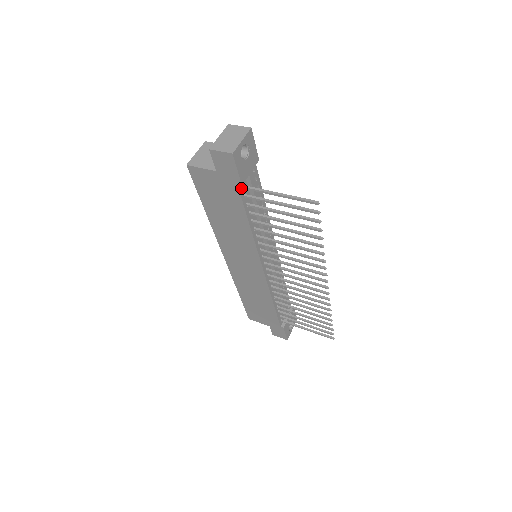
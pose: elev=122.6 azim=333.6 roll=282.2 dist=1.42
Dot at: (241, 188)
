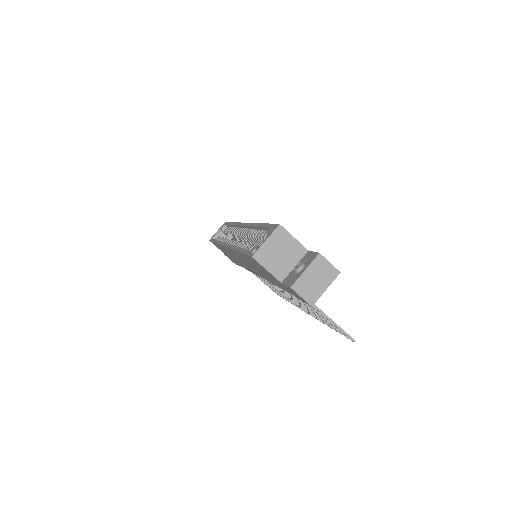
Dot at: occluded
